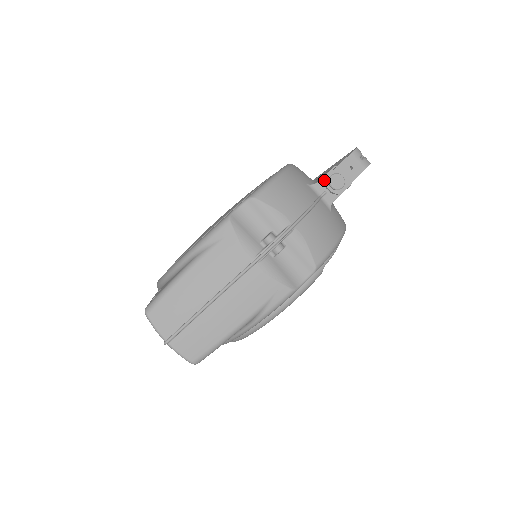
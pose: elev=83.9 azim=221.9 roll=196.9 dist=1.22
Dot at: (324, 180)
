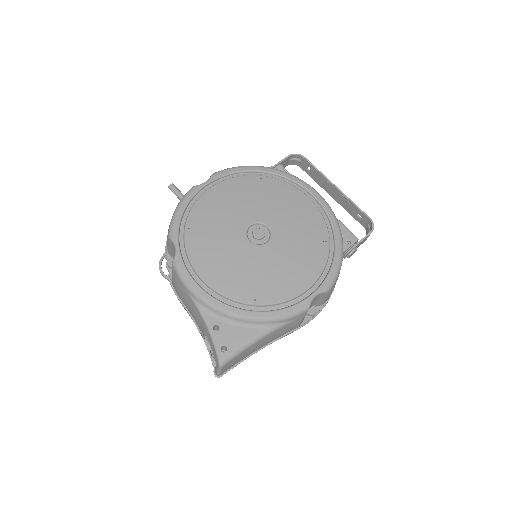
Dot at: (349, 252)
